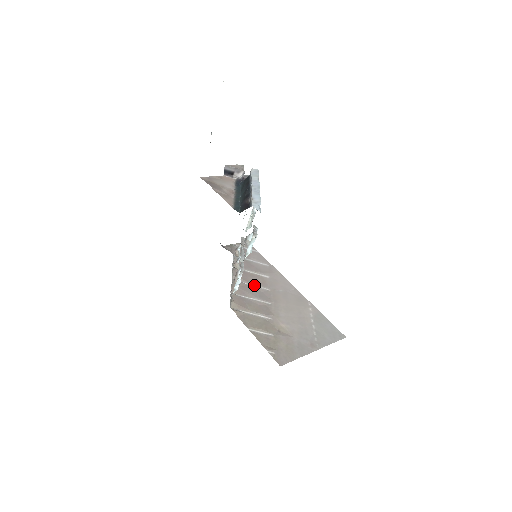
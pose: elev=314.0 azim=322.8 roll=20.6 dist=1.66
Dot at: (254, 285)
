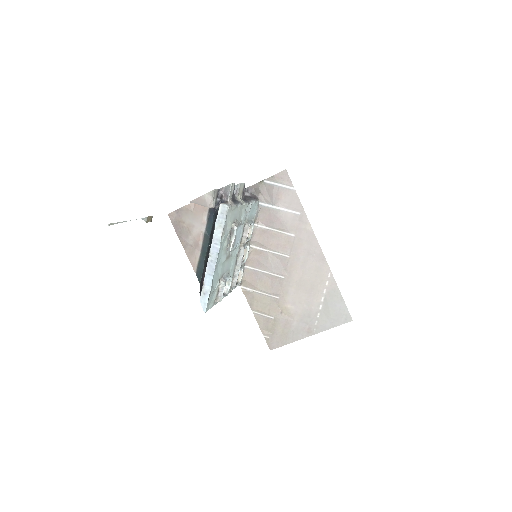
Dot at: (273, 251)
